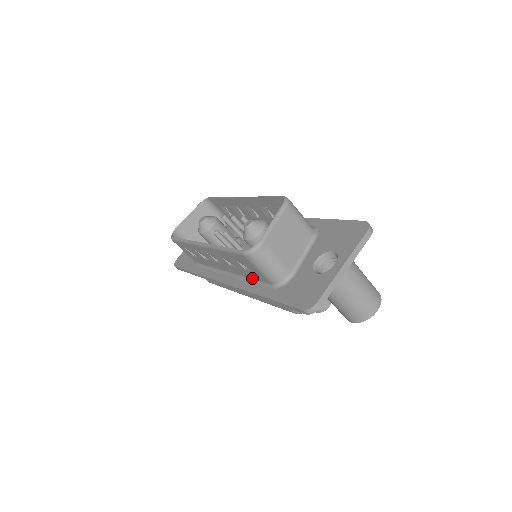
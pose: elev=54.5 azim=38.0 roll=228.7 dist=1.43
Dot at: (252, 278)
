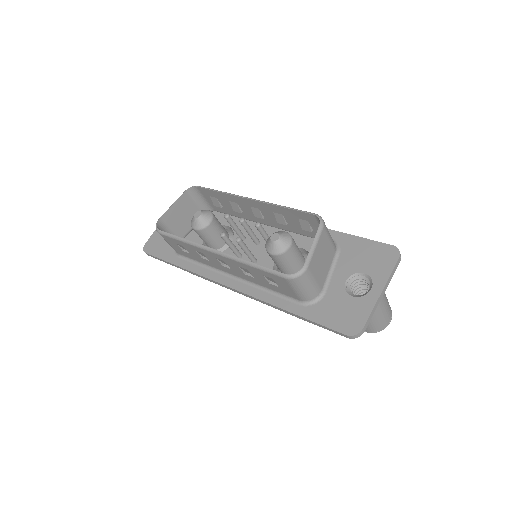
Dot at: (272, 289)
